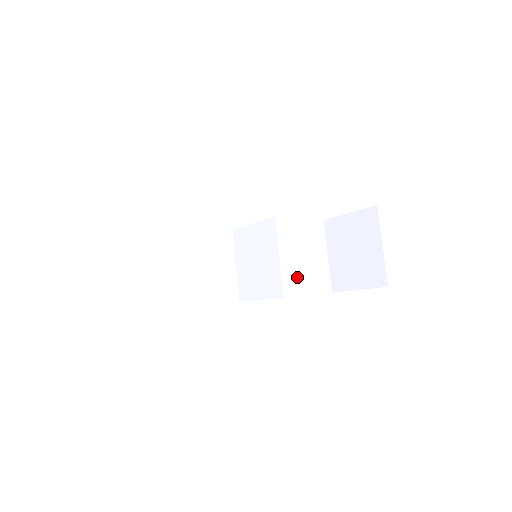
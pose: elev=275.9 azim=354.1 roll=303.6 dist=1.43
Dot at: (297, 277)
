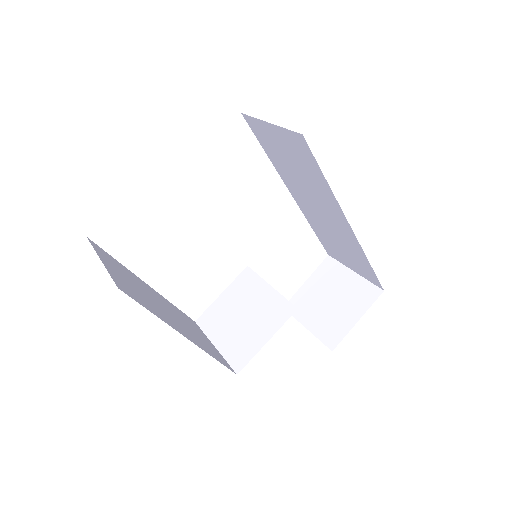
Dot at: occluded
